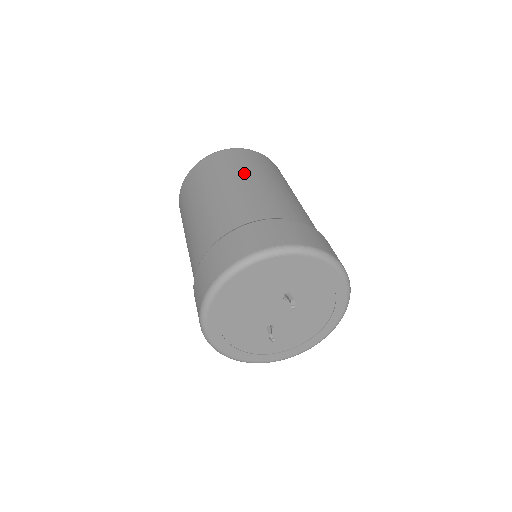
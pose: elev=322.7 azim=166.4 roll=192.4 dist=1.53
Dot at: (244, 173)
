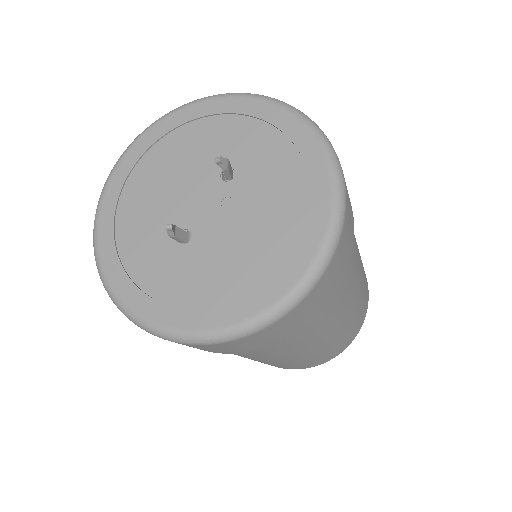
Dot at: occluded
